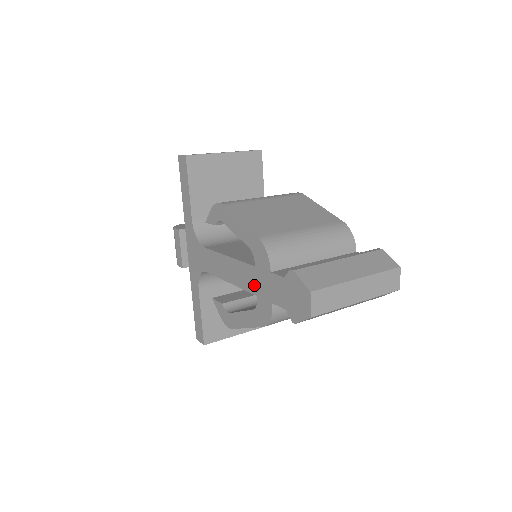
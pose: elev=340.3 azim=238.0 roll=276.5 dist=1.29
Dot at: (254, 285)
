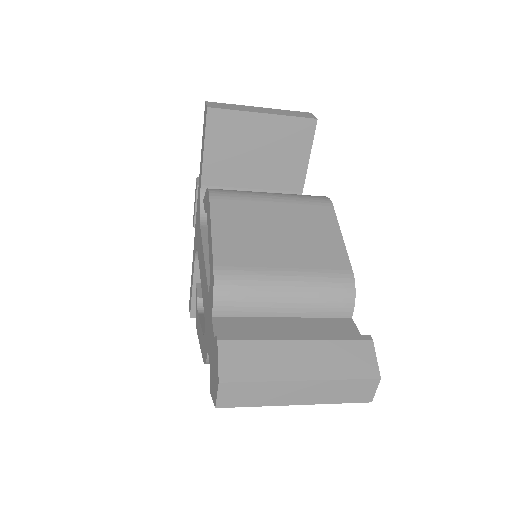
Dot at: (206, 312)
